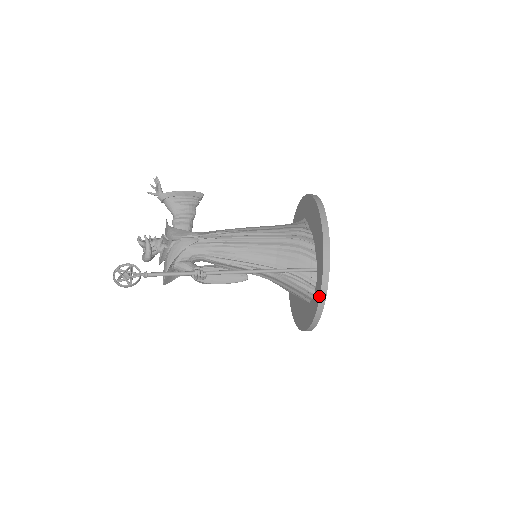
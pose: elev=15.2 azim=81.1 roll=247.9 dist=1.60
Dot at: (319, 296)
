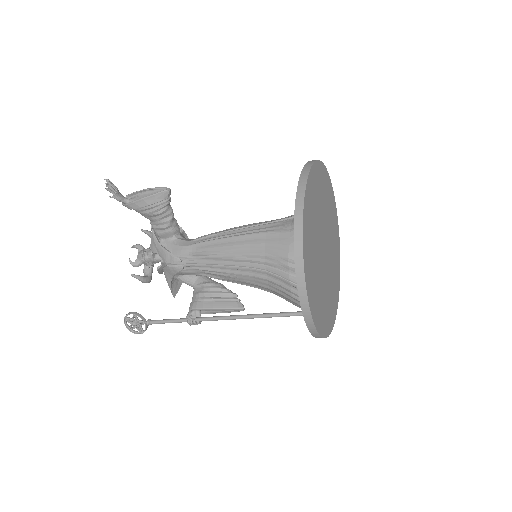
Dot at: occluded
